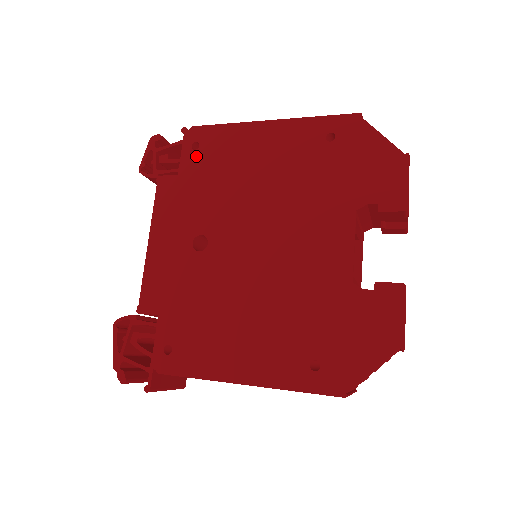
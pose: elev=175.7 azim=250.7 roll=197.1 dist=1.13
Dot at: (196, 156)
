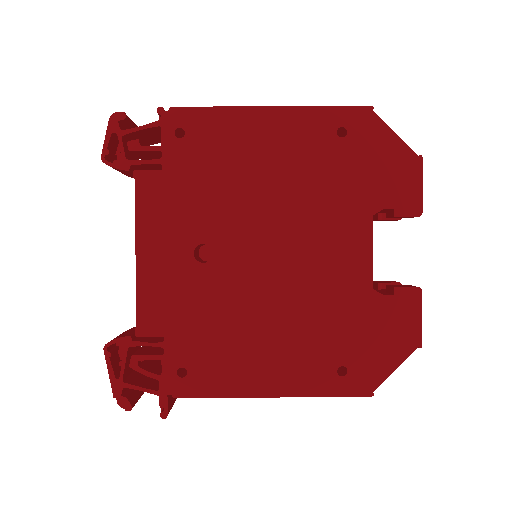
Dot at: (182, 147)
